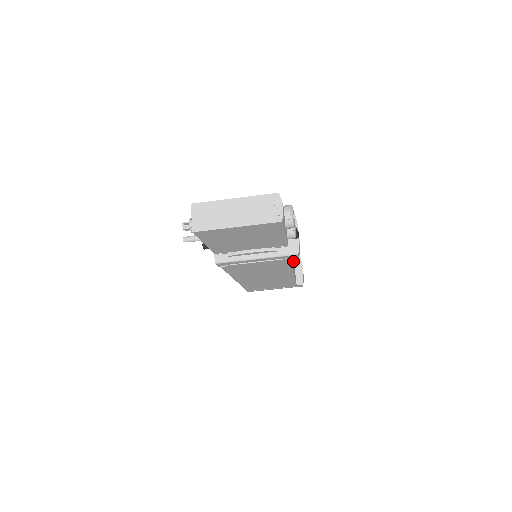
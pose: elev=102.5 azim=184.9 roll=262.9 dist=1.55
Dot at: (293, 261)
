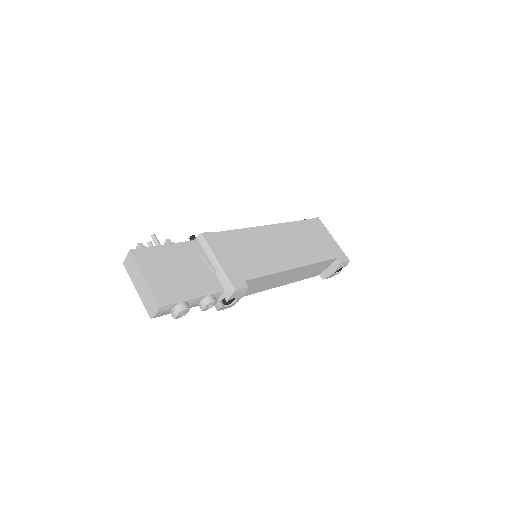
Dot at: (316, 268)
